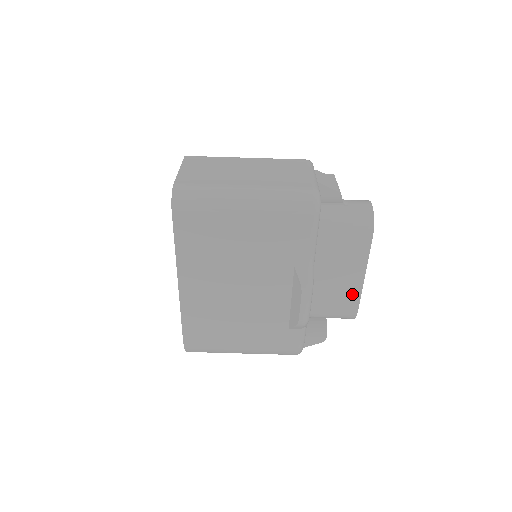
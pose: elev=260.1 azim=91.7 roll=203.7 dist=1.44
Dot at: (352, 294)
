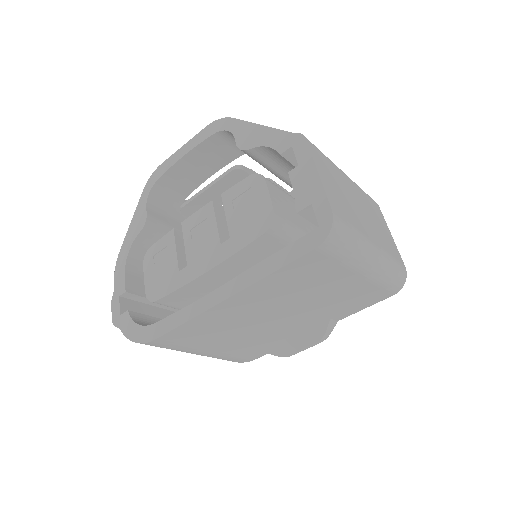
Dot at: occluded
